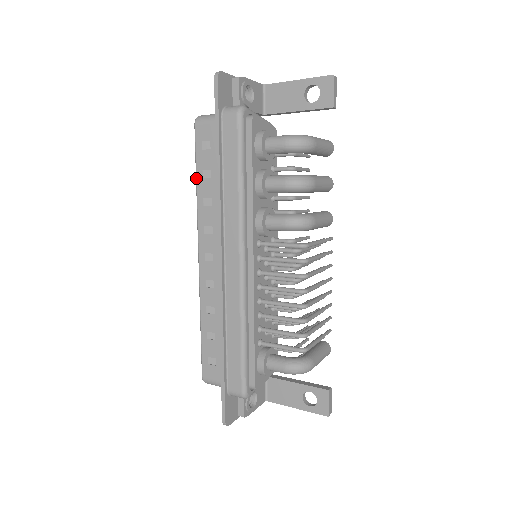
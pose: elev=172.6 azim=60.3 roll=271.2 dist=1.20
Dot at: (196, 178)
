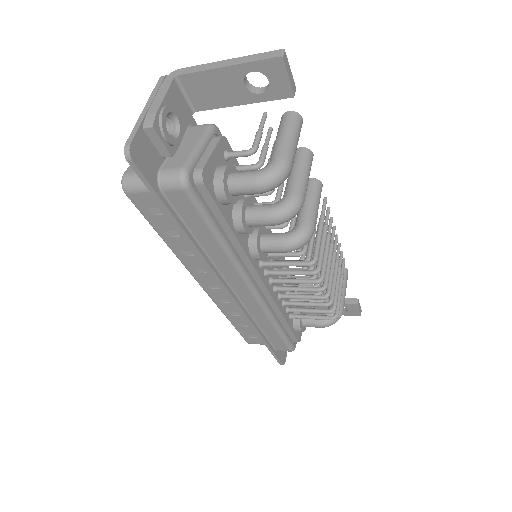
Dot at: occluded
